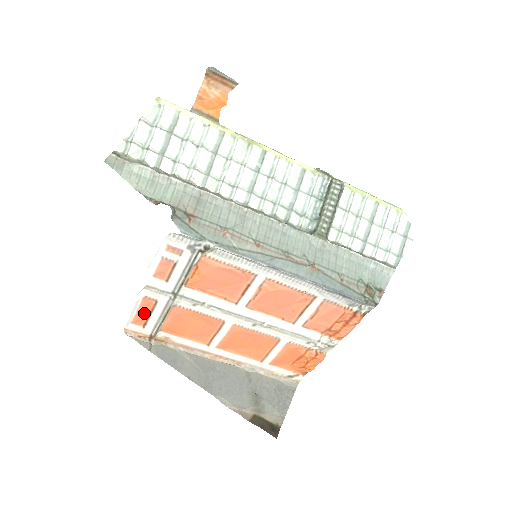
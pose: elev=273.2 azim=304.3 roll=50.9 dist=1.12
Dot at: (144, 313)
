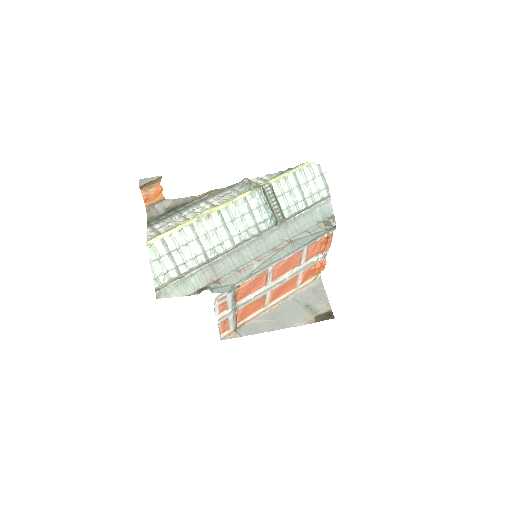
Dot at: (224, 326)
